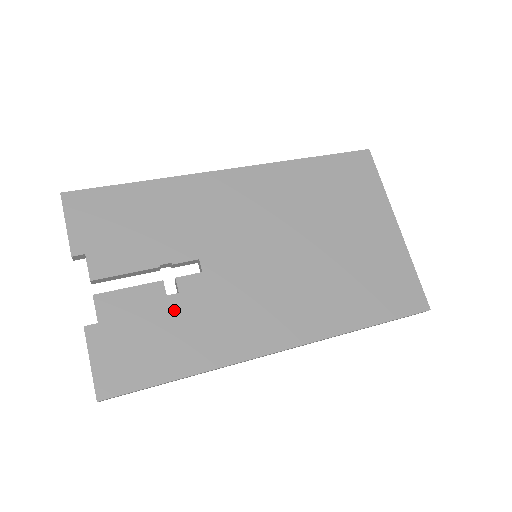
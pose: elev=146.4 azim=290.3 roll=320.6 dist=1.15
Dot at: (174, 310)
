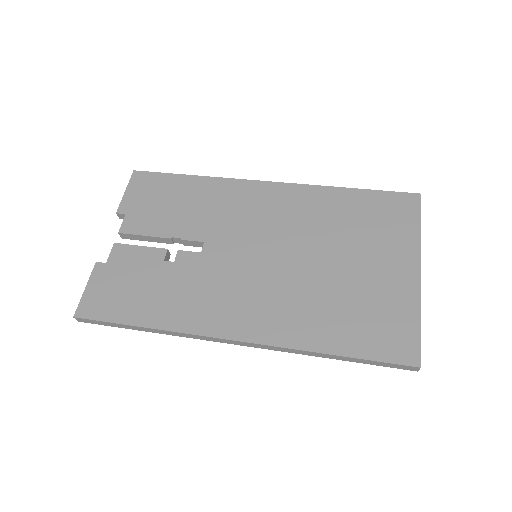
Dot at: (163, 273)
